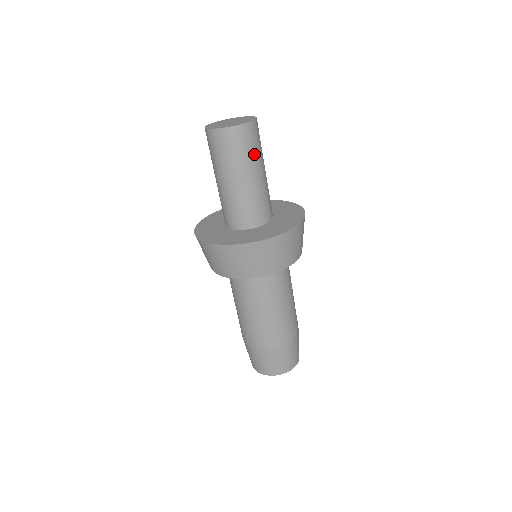
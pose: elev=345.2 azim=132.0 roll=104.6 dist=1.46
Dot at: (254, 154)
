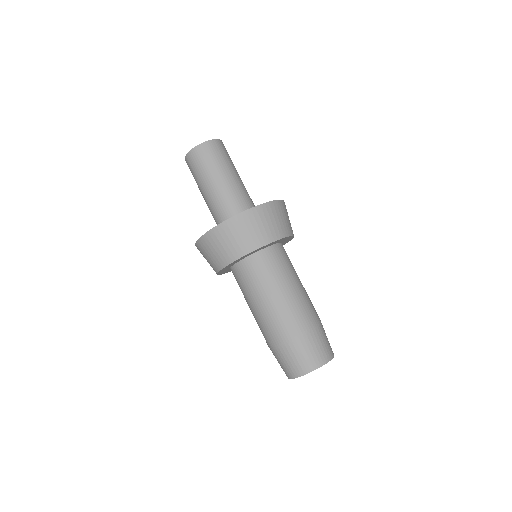
Dot at: (222, 162)
